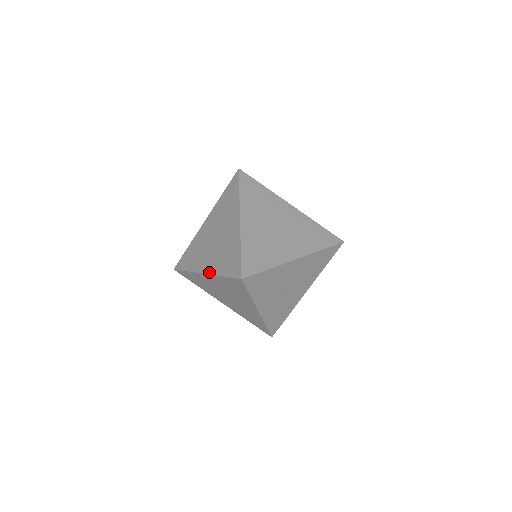
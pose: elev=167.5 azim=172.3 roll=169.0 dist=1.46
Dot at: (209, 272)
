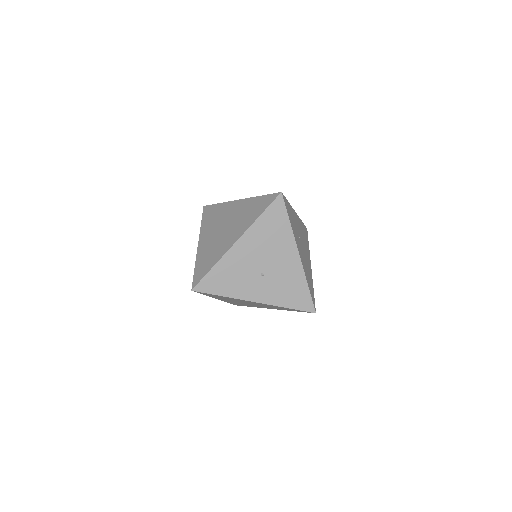
Dot at: occluded
